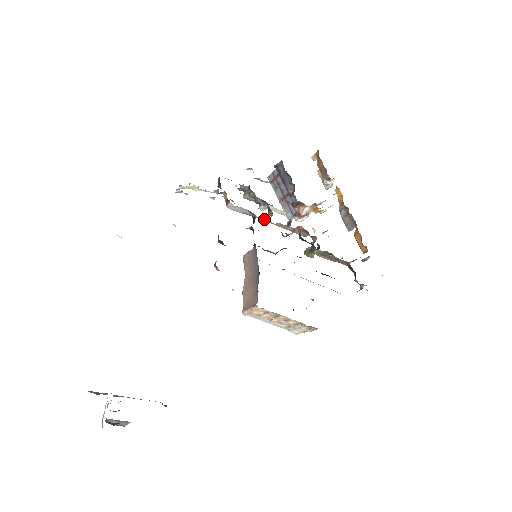
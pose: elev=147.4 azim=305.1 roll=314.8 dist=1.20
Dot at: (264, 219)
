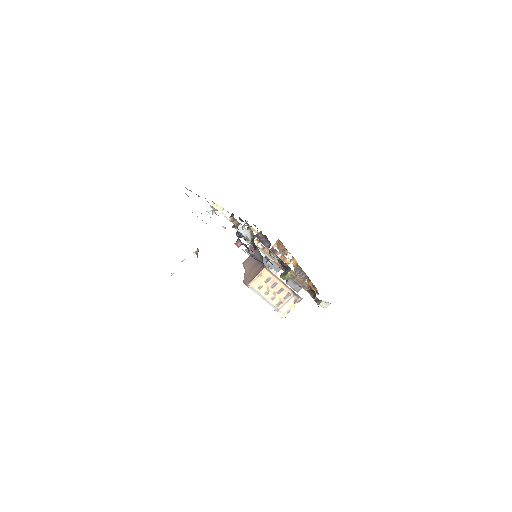
Dot at: (259, 242)
